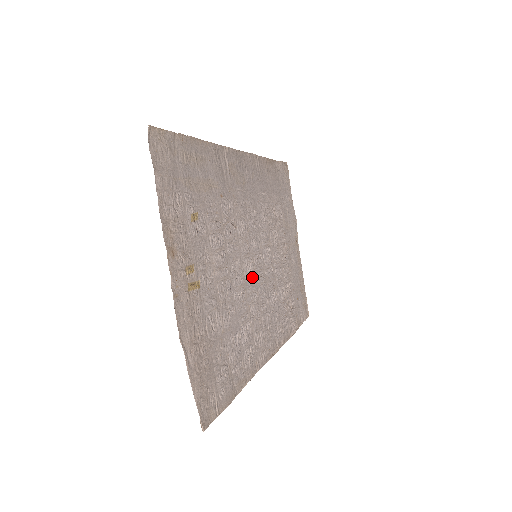
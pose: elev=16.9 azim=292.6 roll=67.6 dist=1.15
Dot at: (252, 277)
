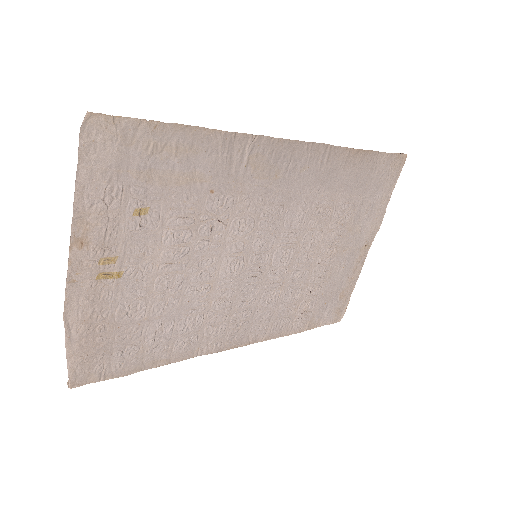
Dot at: (235, 275)
